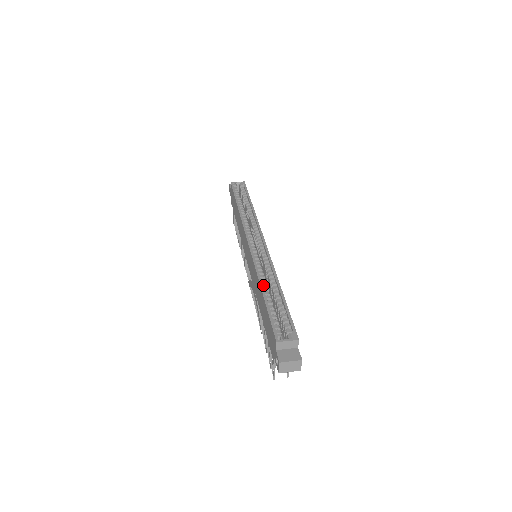
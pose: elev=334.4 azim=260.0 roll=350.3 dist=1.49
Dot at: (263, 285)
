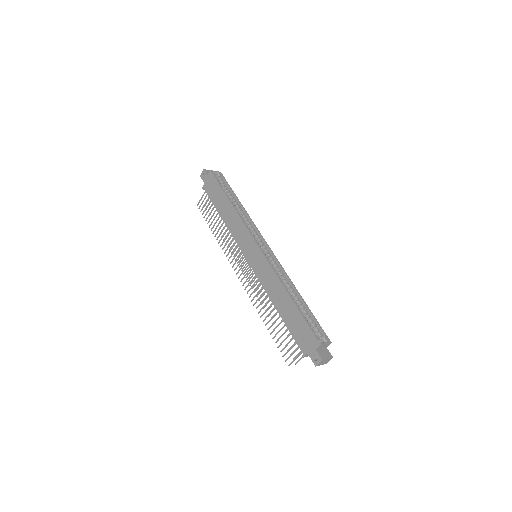
Dot at: (287, 291)
